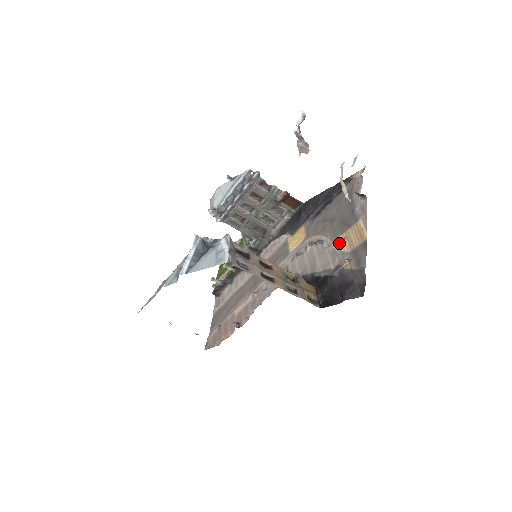
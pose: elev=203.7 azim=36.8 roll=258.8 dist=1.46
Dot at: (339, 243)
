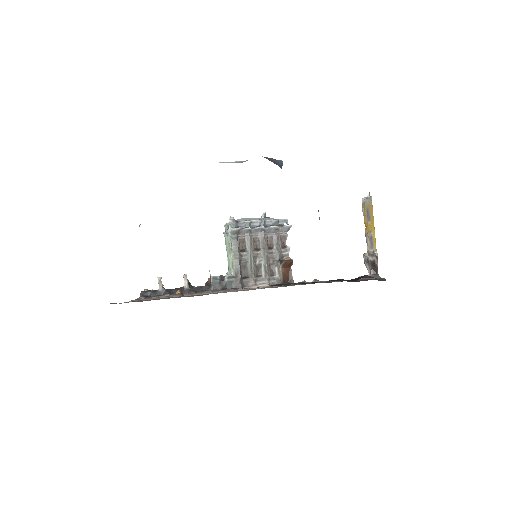
Dot at: occluded
